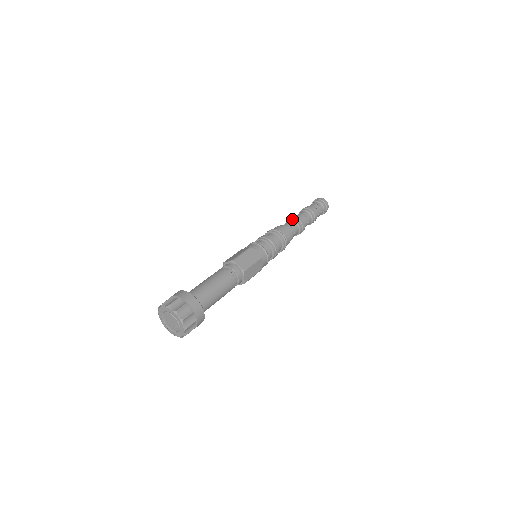
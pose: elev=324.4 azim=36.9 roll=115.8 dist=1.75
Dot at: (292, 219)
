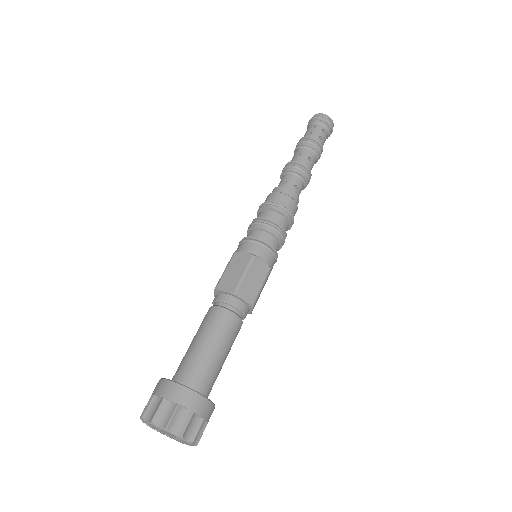
Dot at: (295, 172)
